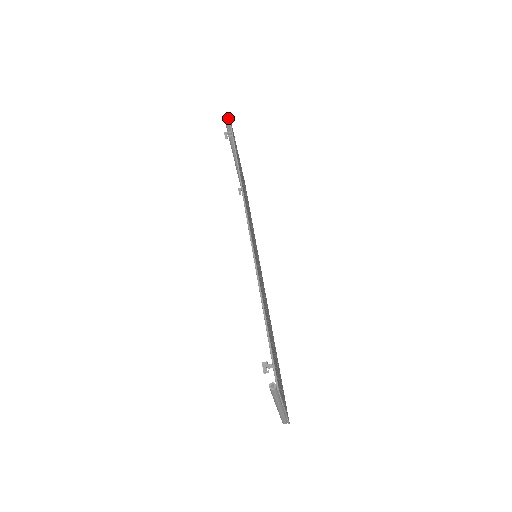
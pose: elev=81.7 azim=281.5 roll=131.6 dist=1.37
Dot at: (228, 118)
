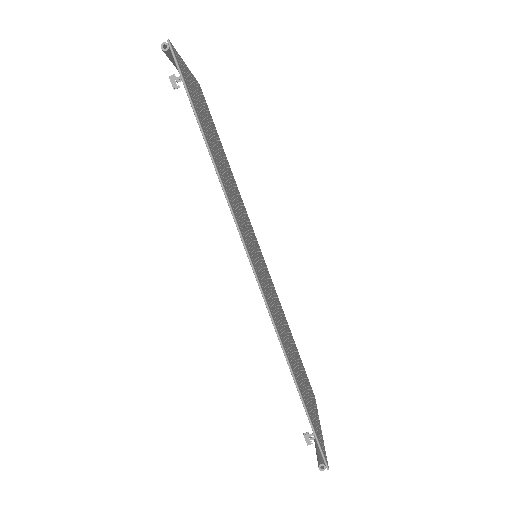
Dot at: (169, 49)
